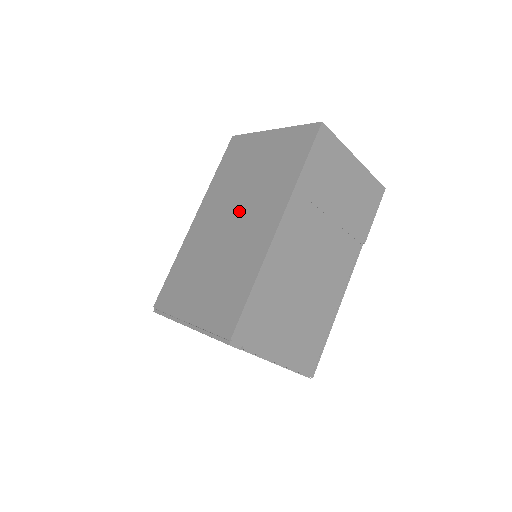
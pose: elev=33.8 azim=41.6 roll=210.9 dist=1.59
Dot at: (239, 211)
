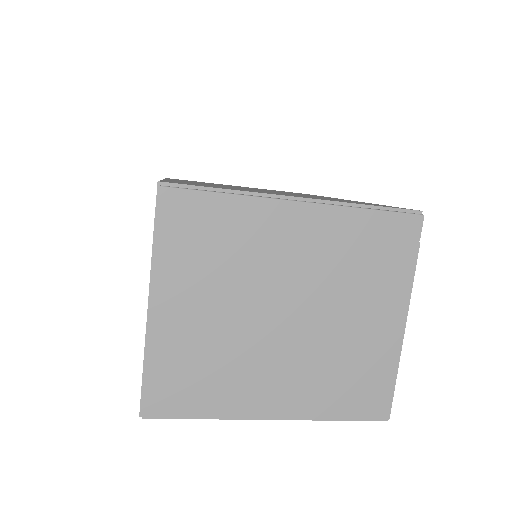
Dot at: occluded
